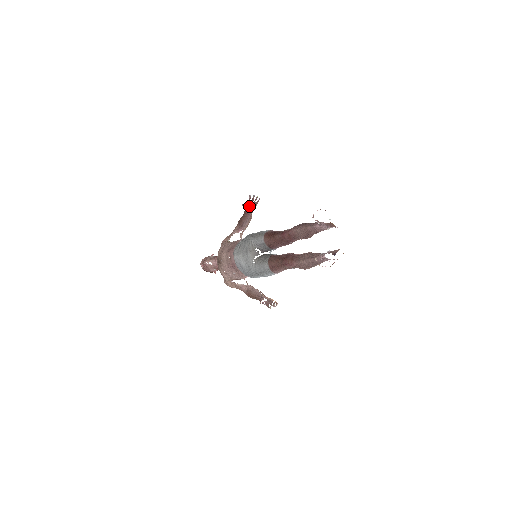
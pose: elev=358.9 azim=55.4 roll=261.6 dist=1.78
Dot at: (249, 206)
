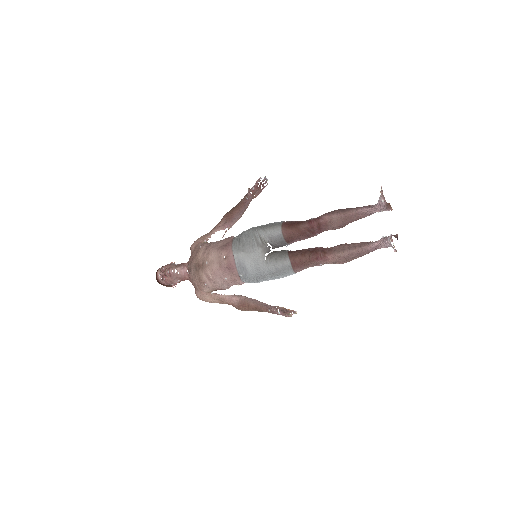
Dot at: (253, 192)
